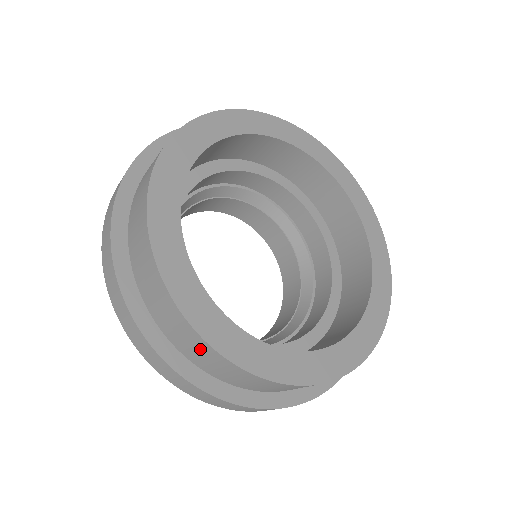
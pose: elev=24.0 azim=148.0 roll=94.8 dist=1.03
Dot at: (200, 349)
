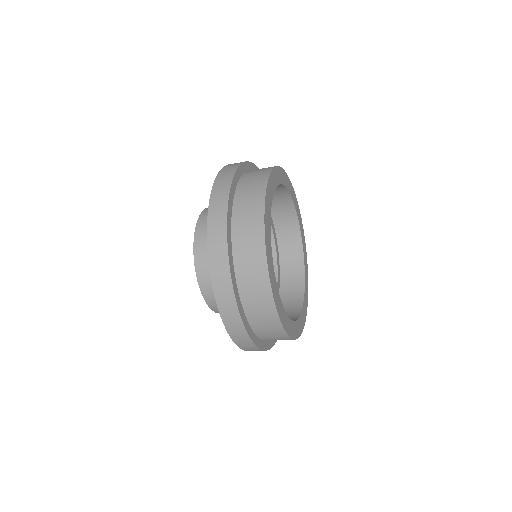
Dot at: (270, 324)
